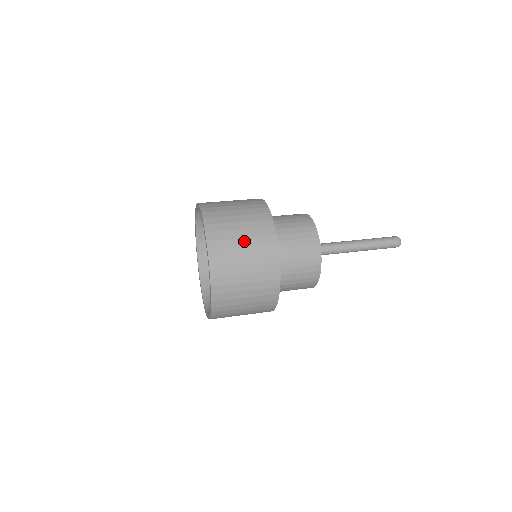
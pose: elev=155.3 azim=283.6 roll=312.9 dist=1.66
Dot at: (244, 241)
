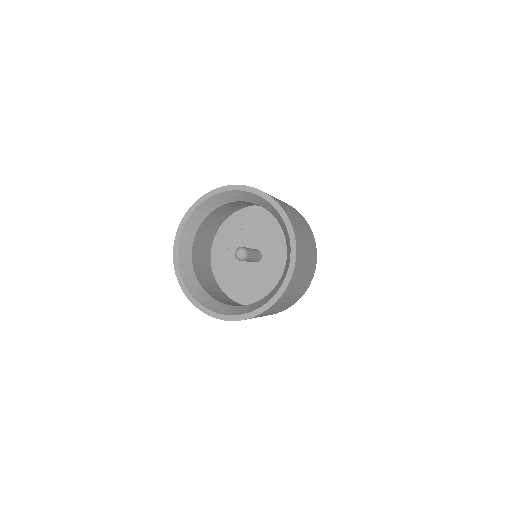
Dot at: occluded
